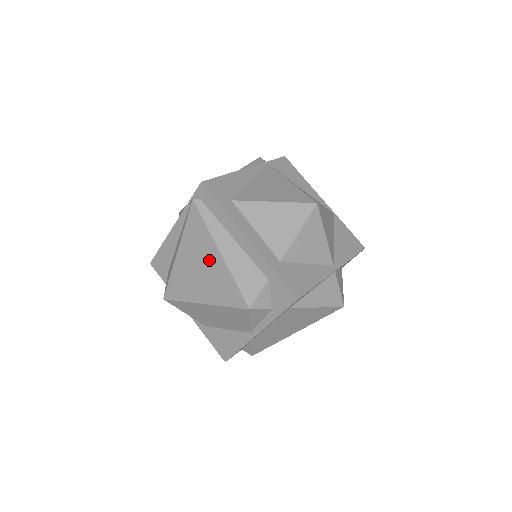
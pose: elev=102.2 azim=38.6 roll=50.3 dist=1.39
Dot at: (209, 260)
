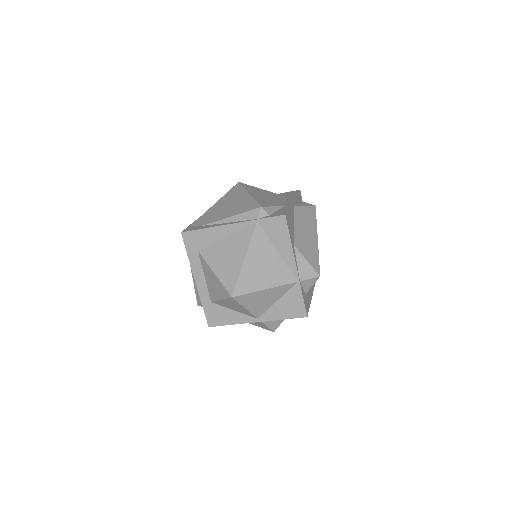
Dot at: occluded
